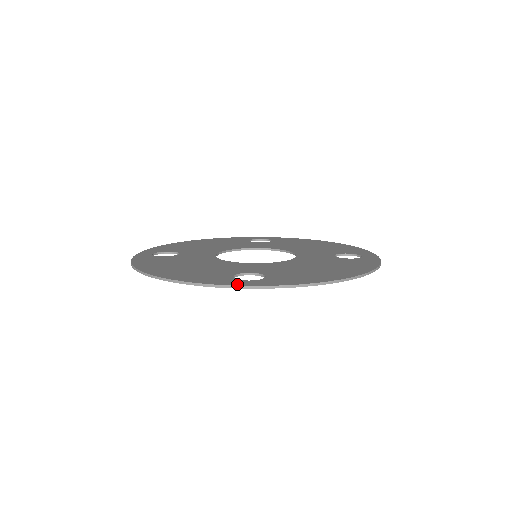
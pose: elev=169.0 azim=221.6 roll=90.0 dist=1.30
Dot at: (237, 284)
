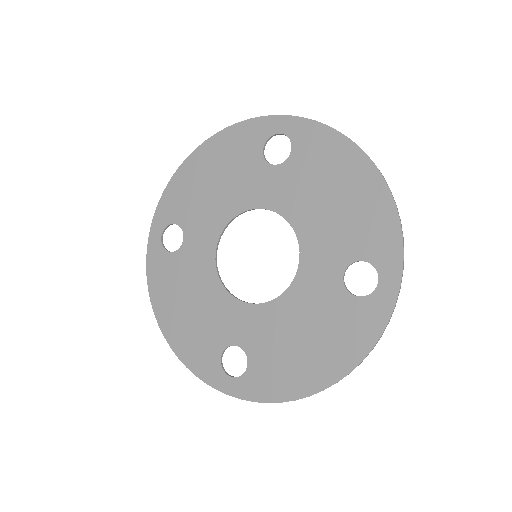
Dot at: (221, 388)
